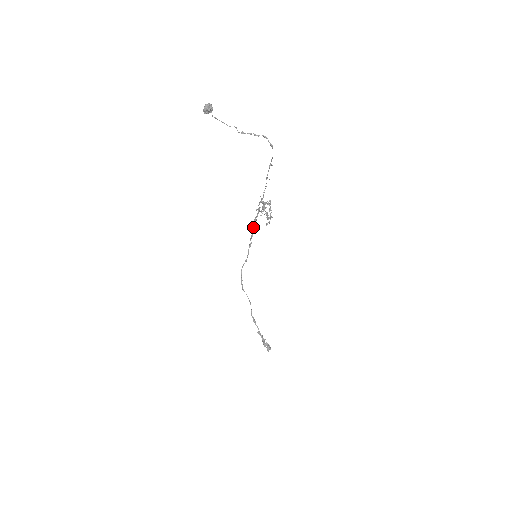
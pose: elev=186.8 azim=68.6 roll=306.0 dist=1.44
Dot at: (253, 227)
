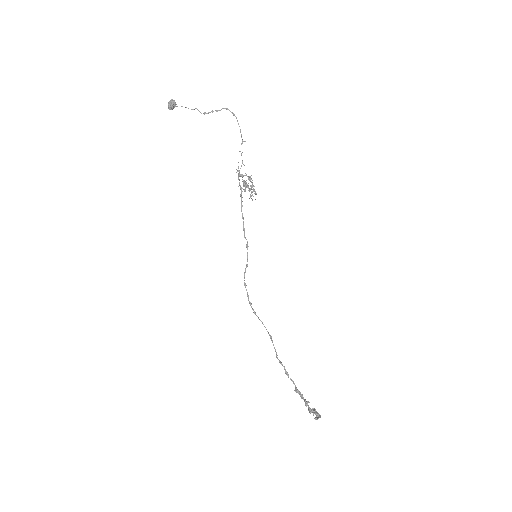
Dot at: occluded
